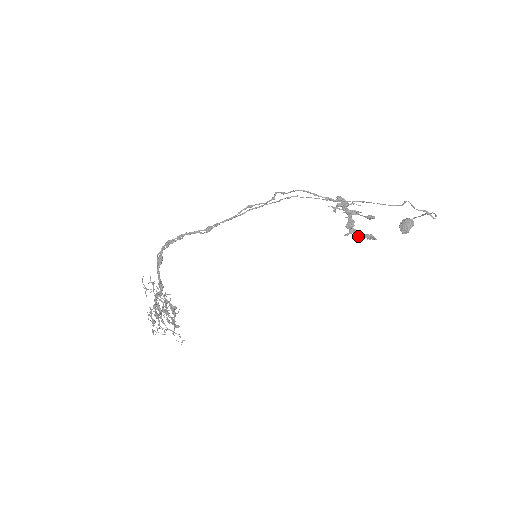
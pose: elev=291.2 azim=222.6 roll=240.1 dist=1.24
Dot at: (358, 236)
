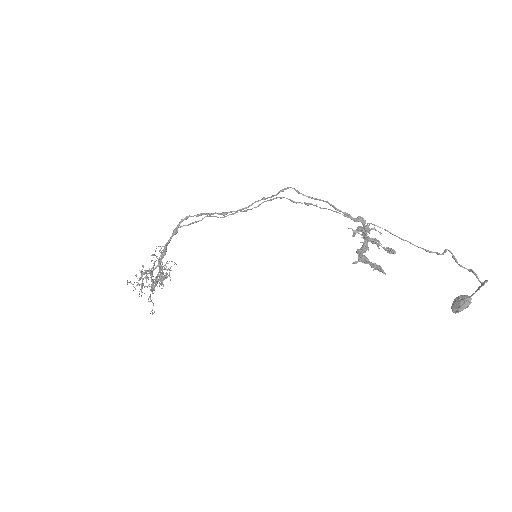
Dot at: (364, 263)
